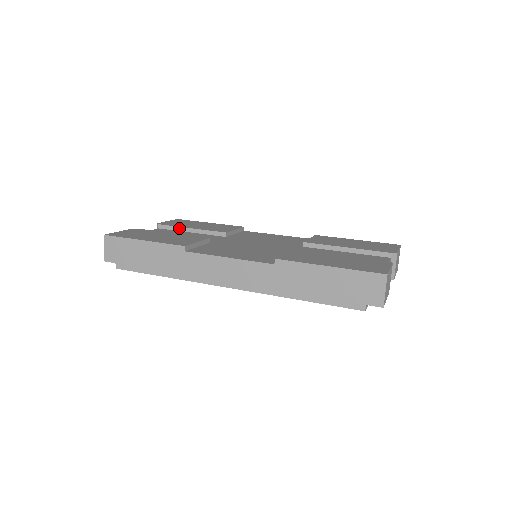
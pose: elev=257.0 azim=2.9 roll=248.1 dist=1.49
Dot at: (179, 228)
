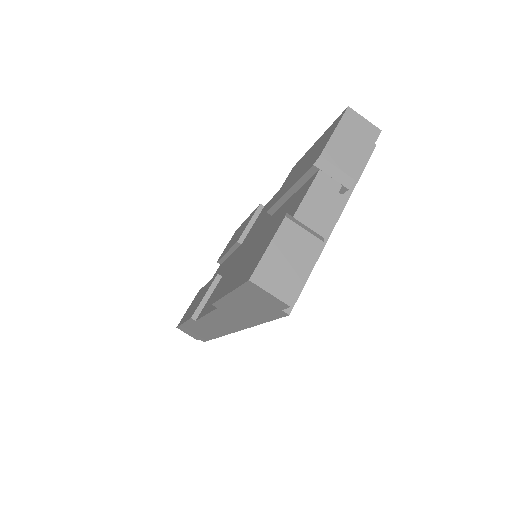
Dot at: (224, 257)
